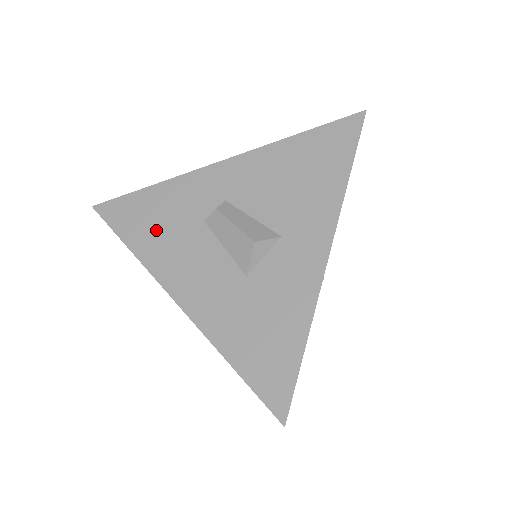
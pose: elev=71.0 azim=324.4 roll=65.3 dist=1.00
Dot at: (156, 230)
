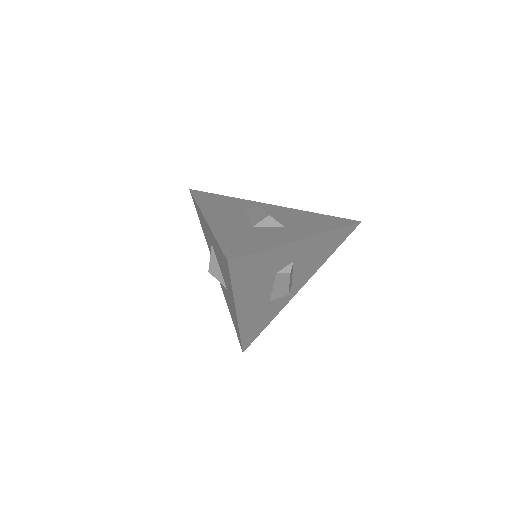
Dot at: (217, 203)
